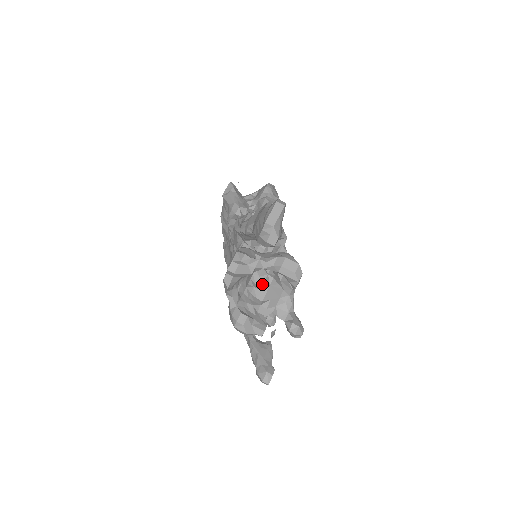
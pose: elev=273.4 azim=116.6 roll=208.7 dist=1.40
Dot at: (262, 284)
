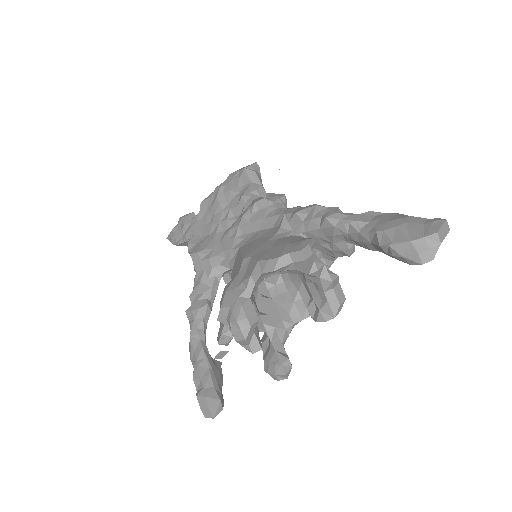
Dot at: (263, 291)
